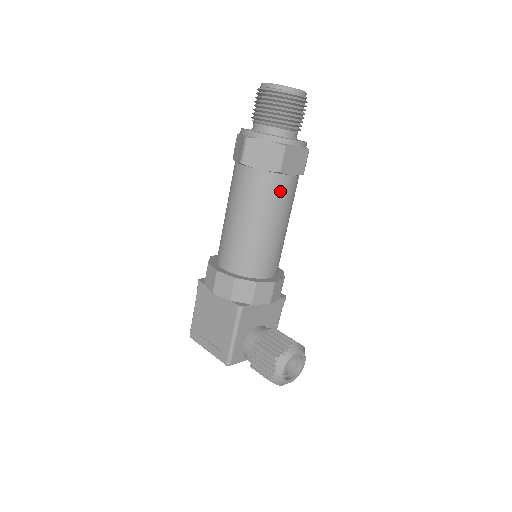
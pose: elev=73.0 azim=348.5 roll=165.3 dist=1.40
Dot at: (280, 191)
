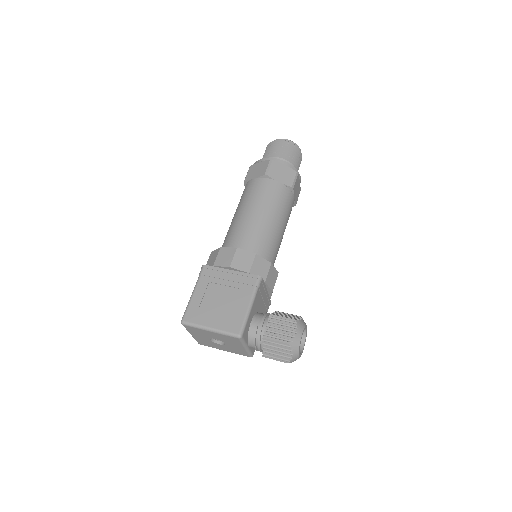
Dot at: (289, 204)
